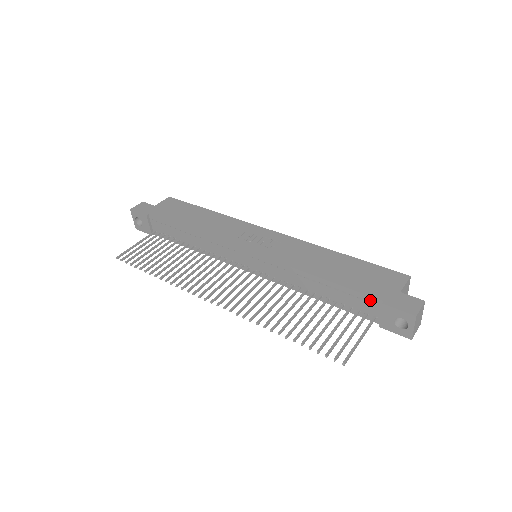
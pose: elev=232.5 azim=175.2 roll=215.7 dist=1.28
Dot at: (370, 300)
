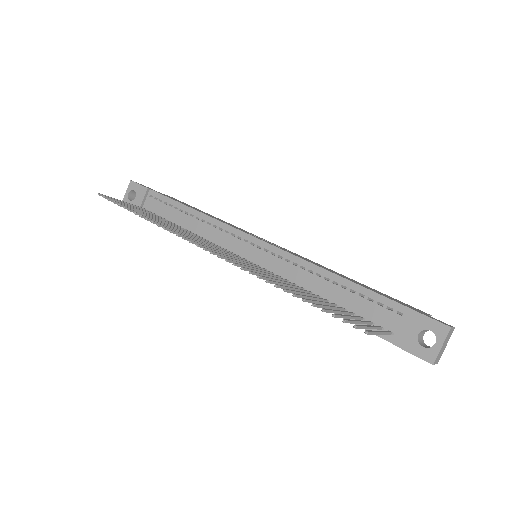
Dot at: (393, 307)
